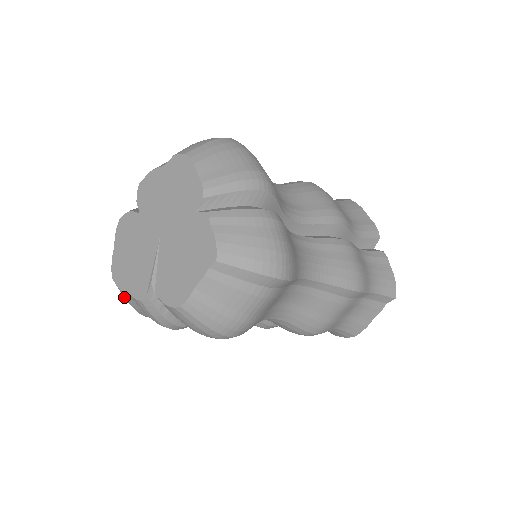
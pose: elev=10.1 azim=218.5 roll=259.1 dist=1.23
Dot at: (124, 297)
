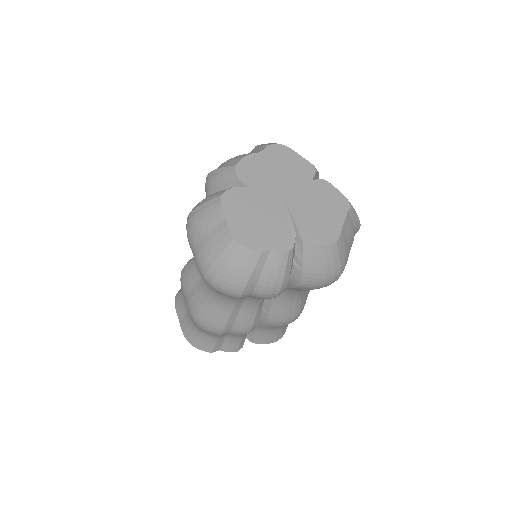
Dot at: (247, 263)
